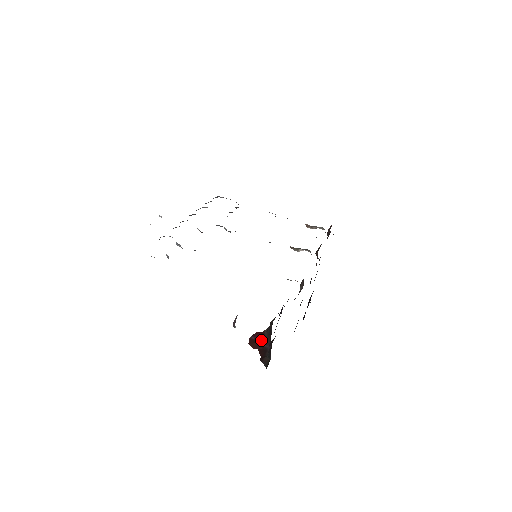
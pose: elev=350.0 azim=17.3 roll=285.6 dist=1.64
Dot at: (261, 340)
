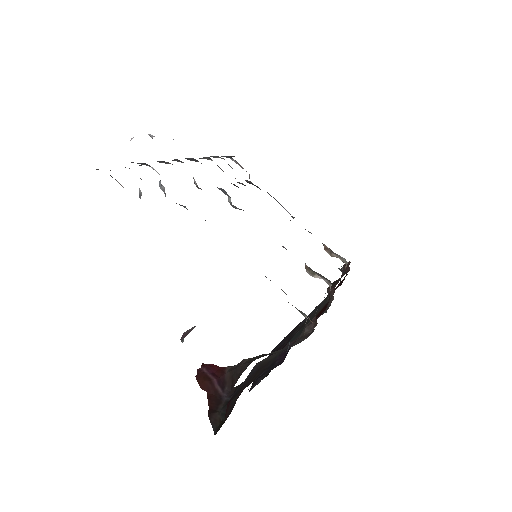
Dot at: (217, 380)
